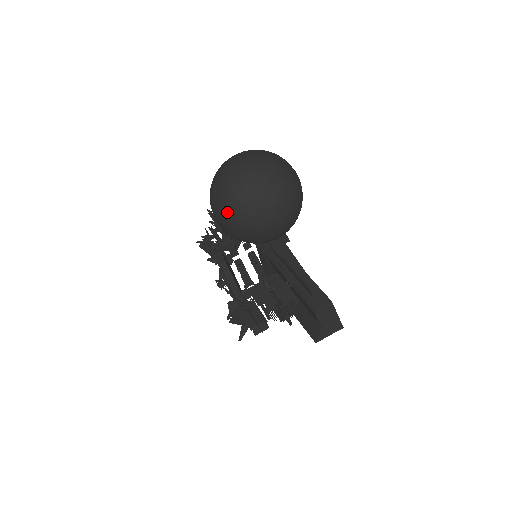
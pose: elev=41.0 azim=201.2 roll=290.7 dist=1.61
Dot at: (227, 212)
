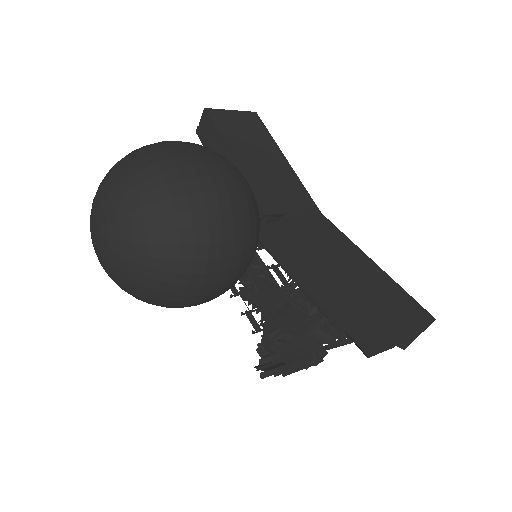
Dot at: occluded
